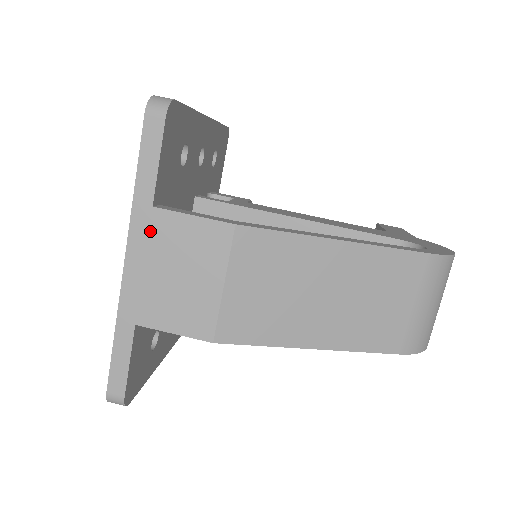
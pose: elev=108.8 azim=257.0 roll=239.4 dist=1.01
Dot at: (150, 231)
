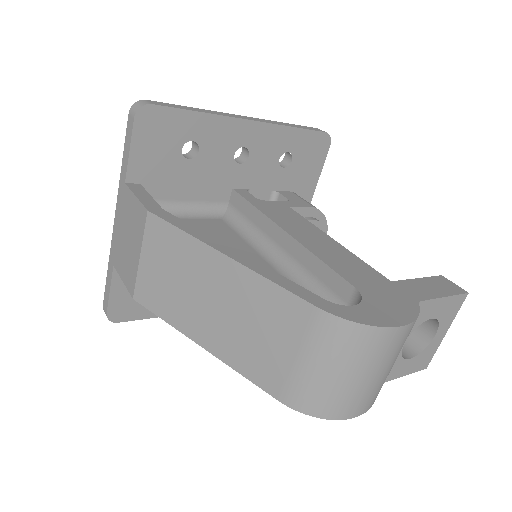
Dot at: (123, 201)
